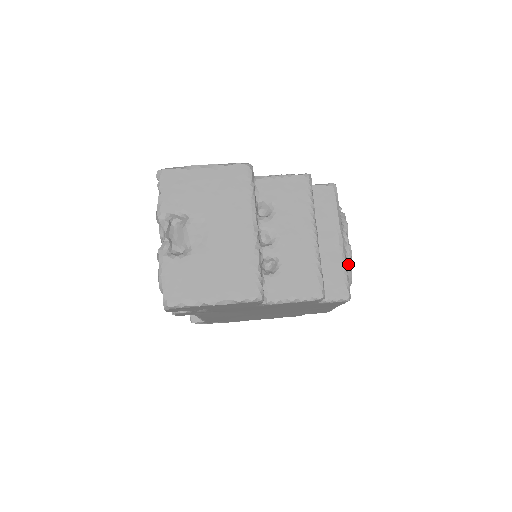
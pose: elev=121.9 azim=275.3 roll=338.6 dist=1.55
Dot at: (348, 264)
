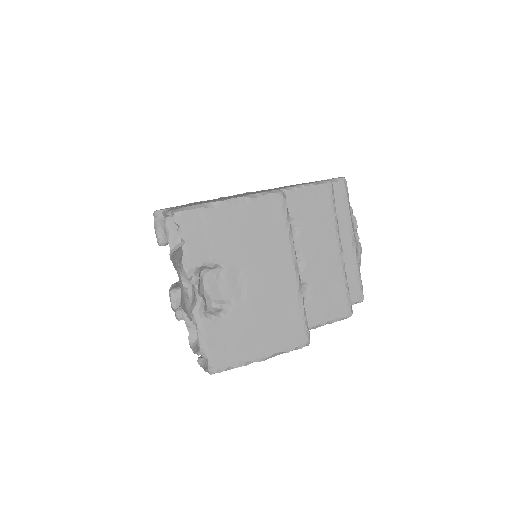
Dot at: occluded
